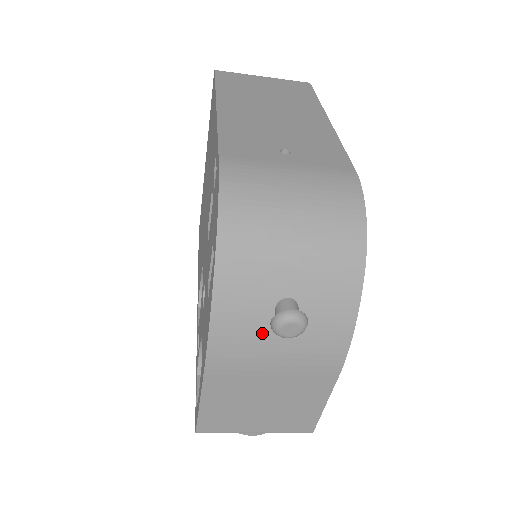
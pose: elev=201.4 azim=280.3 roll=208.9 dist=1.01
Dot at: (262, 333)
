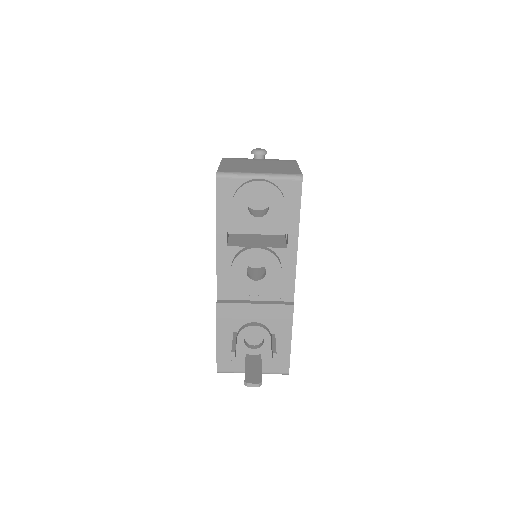
Dot at: occluded
